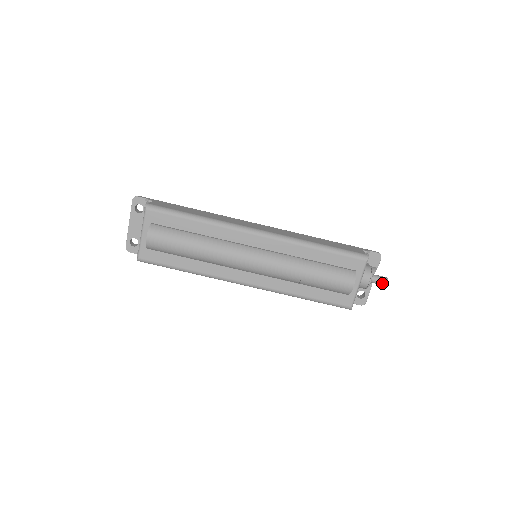
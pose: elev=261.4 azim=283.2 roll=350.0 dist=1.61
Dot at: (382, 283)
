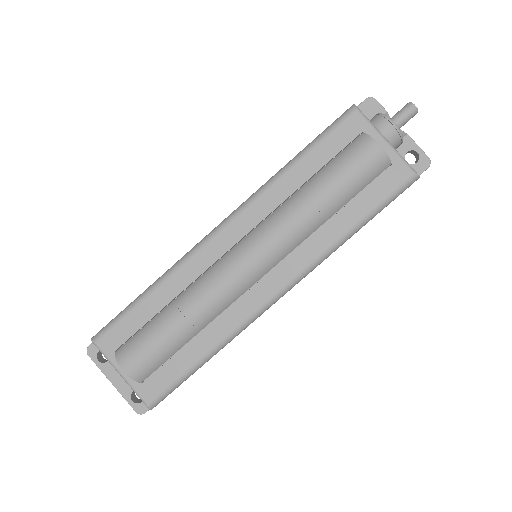
Dot at: (409, 113)
